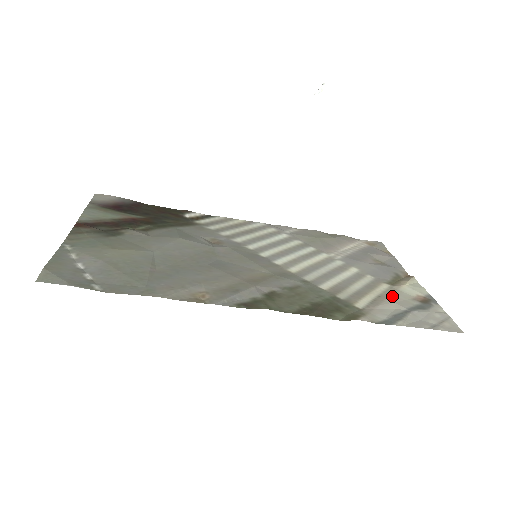
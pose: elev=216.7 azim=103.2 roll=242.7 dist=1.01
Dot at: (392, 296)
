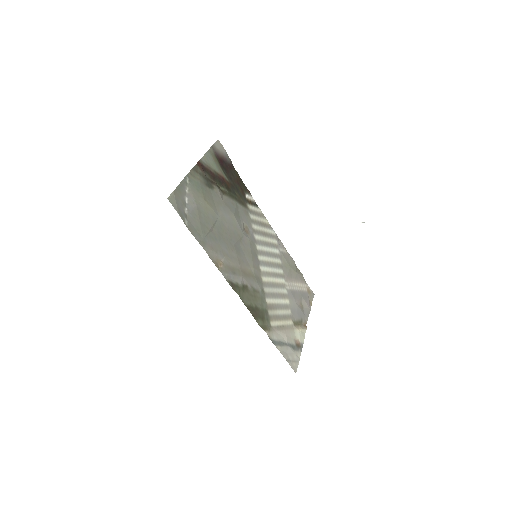
Dot at: (288, 331)
